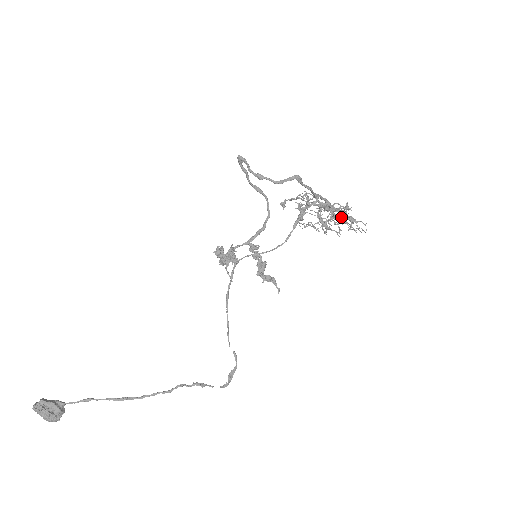
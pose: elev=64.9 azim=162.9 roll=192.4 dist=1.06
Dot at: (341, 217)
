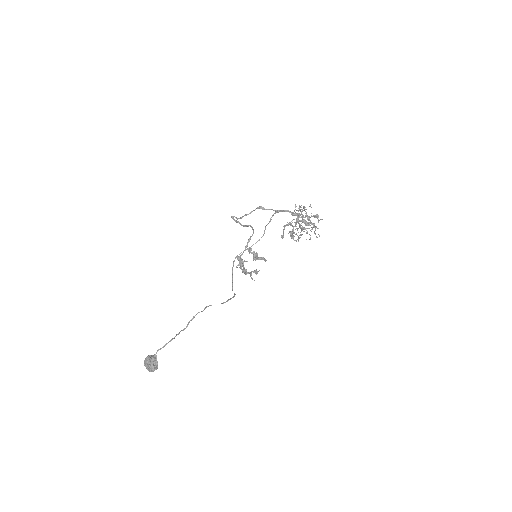
Dot at: occluded
